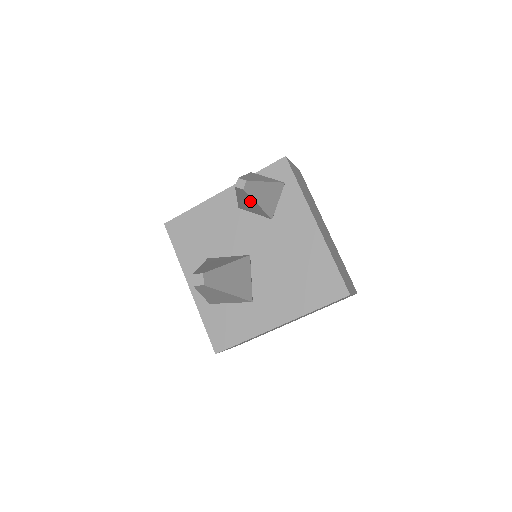
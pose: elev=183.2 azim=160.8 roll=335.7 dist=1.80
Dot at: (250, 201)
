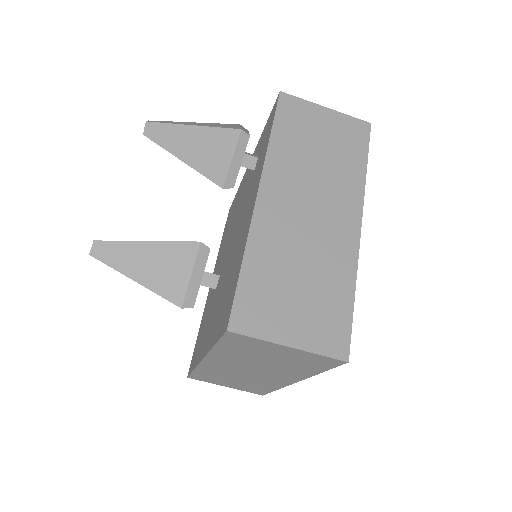
Dot at: occluded
